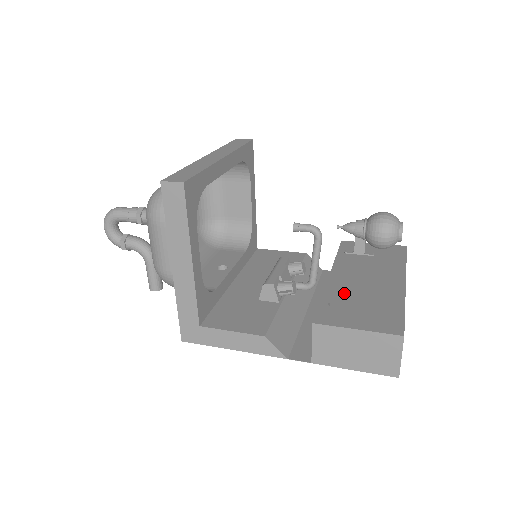
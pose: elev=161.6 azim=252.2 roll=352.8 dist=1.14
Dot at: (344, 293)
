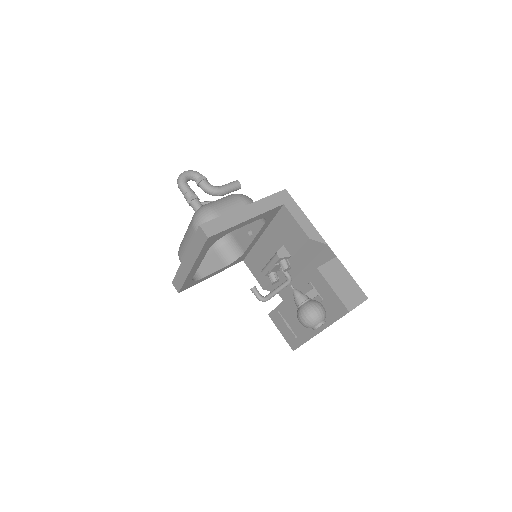
Dot at: (288, 312)
